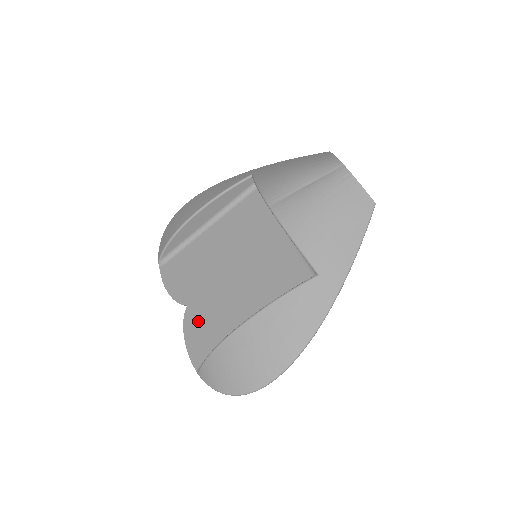
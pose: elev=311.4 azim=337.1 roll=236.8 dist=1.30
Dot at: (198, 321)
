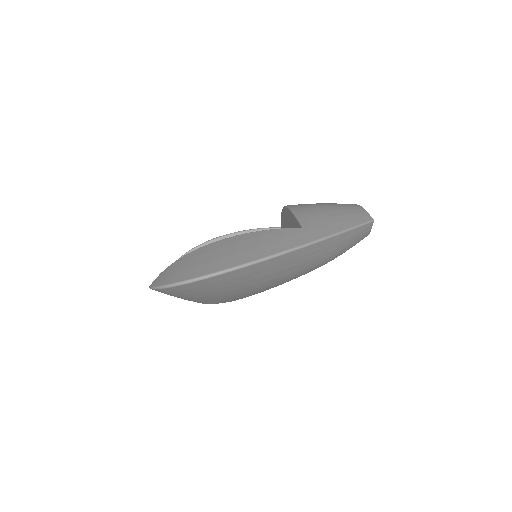
Dot at: occluded
